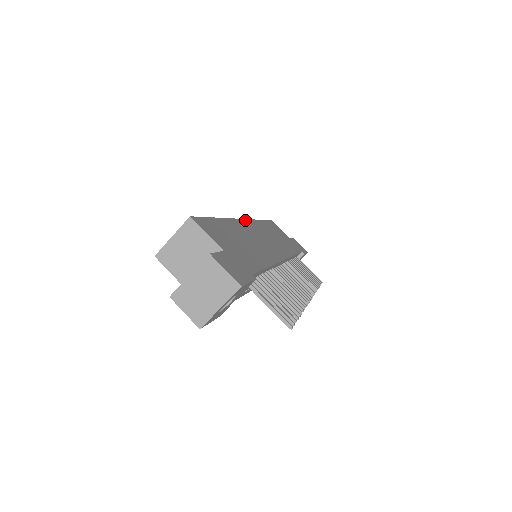
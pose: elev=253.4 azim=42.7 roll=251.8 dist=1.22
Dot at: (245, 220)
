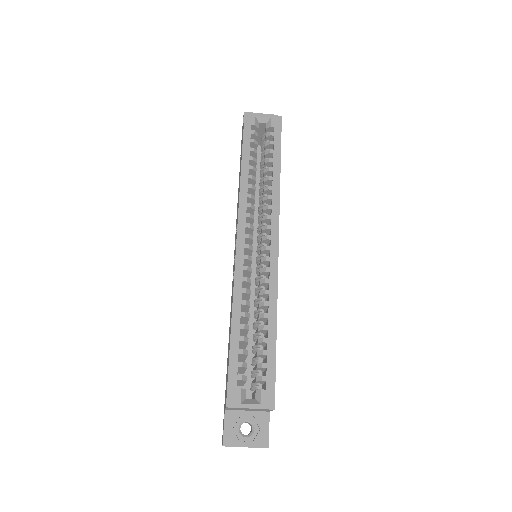
Dot at: occluded
